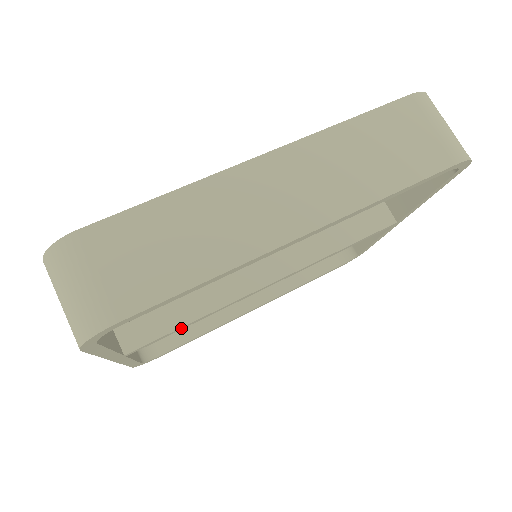
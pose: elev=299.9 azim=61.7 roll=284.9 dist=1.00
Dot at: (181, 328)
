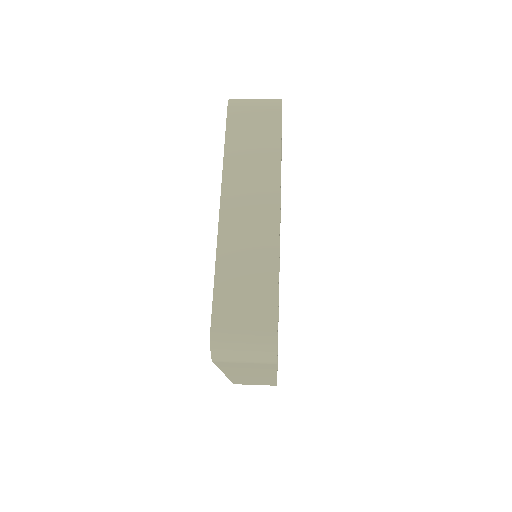
Dot at: occluded
